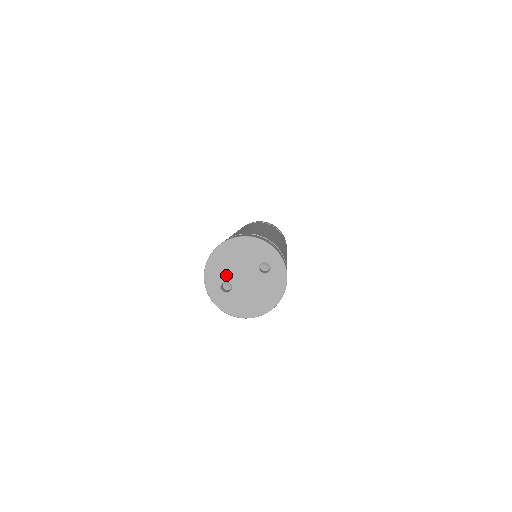
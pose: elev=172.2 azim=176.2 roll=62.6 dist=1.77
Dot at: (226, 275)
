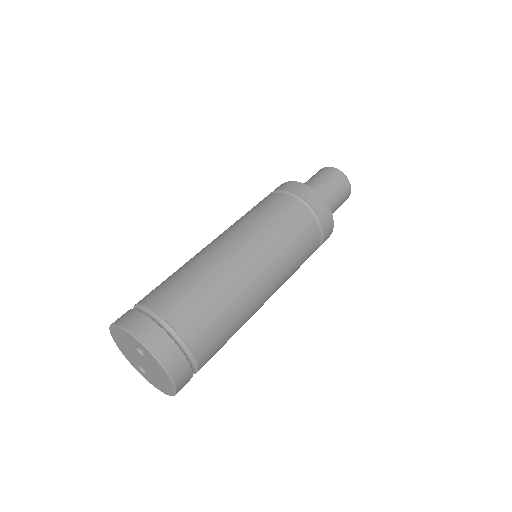
Dot at: (134, 360)
